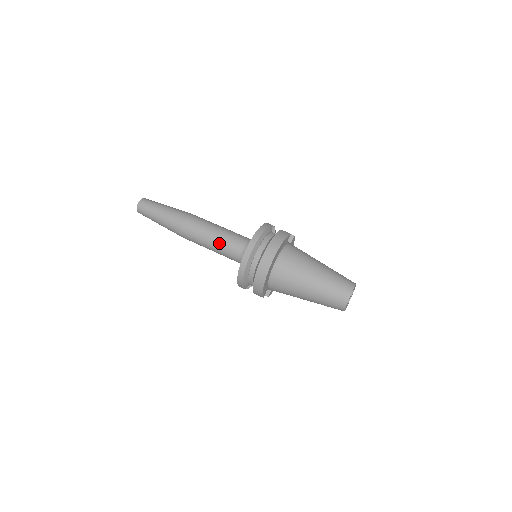
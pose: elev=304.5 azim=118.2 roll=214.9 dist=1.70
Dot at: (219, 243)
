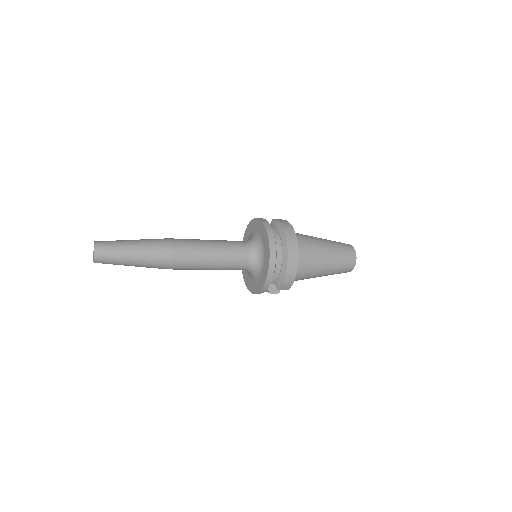
Dot at: (223, 254)
